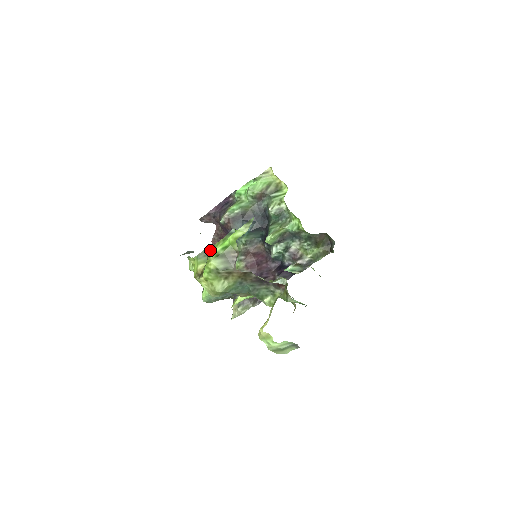
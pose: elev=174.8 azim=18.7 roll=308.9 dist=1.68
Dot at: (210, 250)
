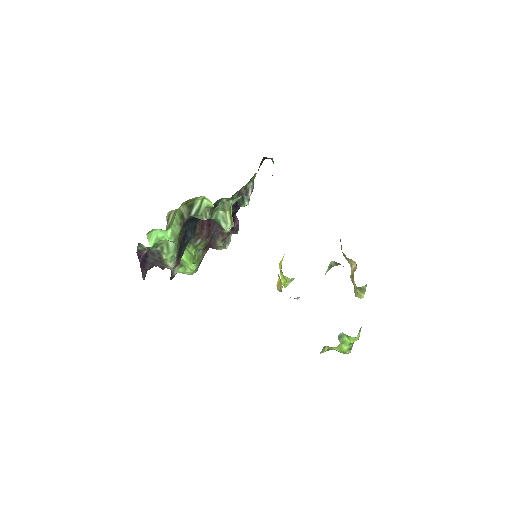
Dot at: occluded
